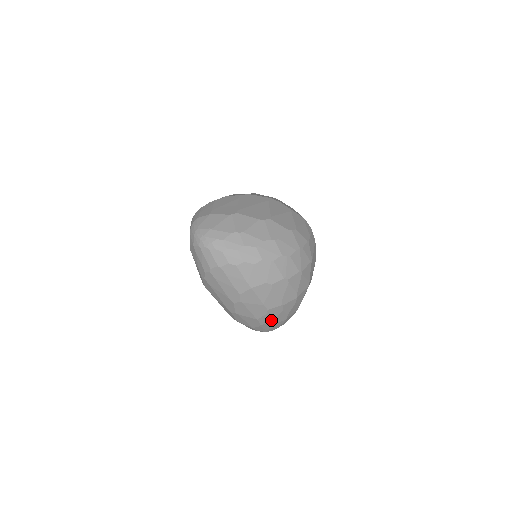
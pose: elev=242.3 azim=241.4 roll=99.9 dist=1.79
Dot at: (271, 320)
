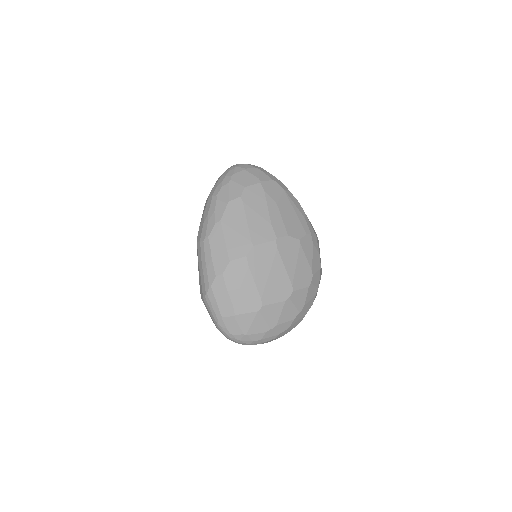
Dot at: occluded
